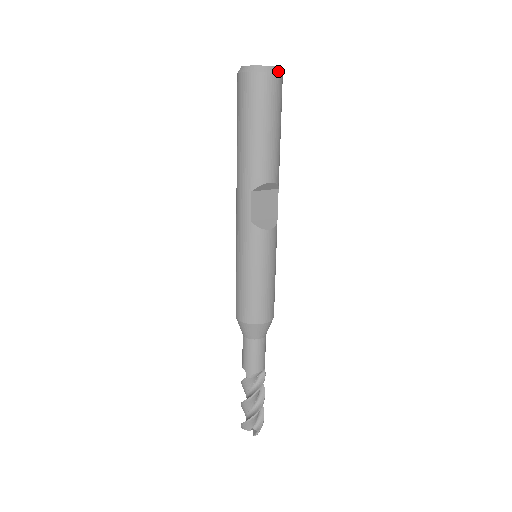
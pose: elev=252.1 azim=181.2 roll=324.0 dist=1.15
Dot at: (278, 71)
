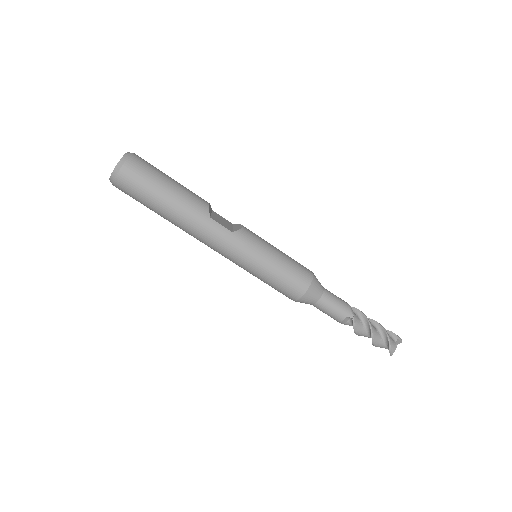
Dot at: occluded
